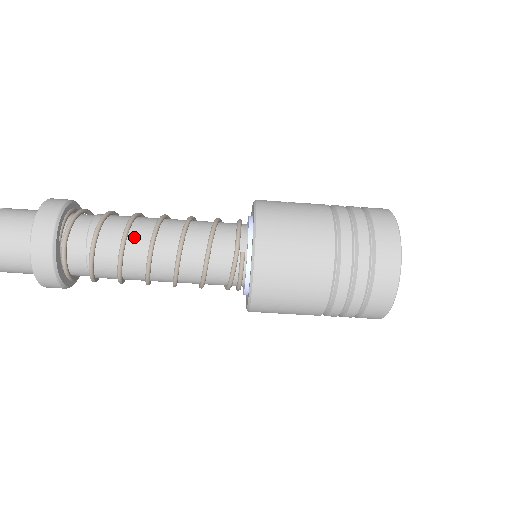
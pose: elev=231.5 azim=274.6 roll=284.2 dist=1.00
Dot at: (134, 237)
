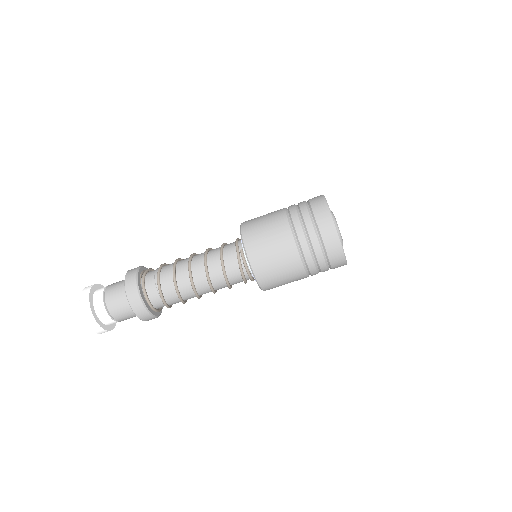
Dot at: (179, 267)
